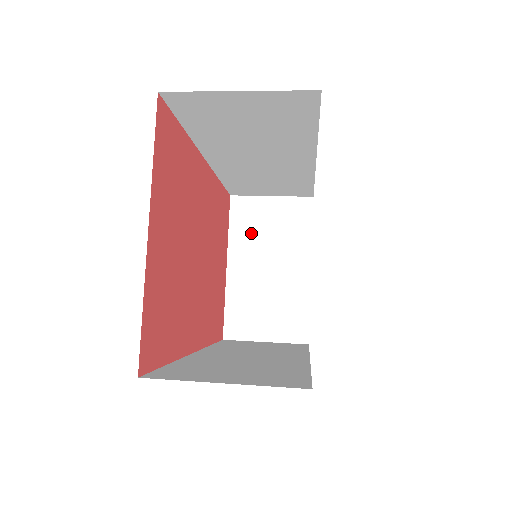
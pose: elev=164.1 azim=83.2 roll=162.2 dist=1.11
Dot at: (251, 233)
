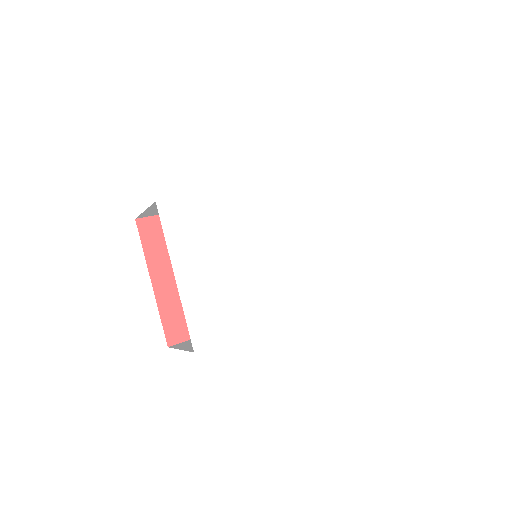
Dot at: occluded
